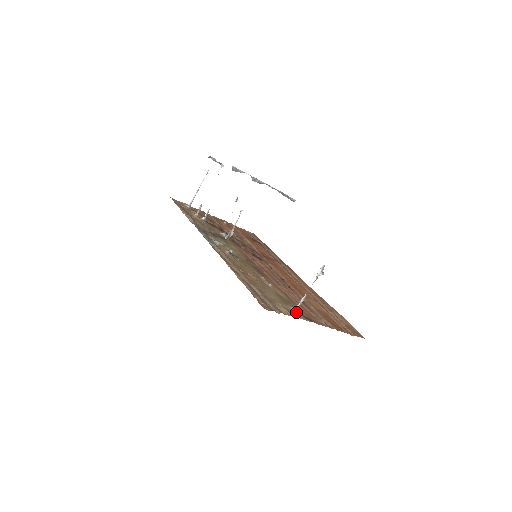
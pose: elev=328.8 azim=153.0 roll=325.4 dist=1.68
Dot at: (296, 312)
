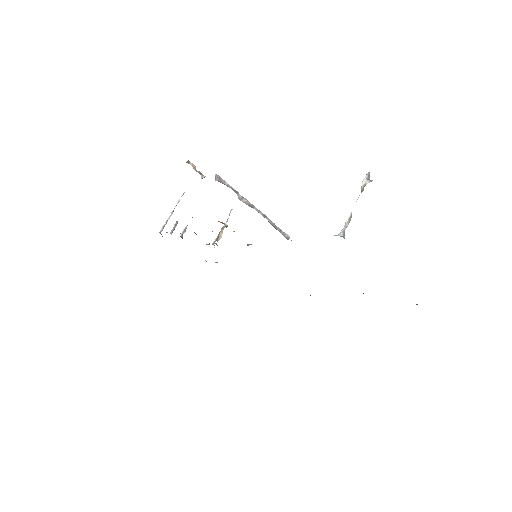
Dot at: (342, 236)
